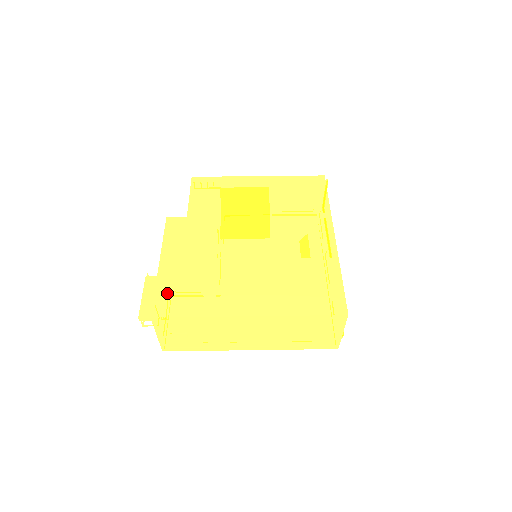
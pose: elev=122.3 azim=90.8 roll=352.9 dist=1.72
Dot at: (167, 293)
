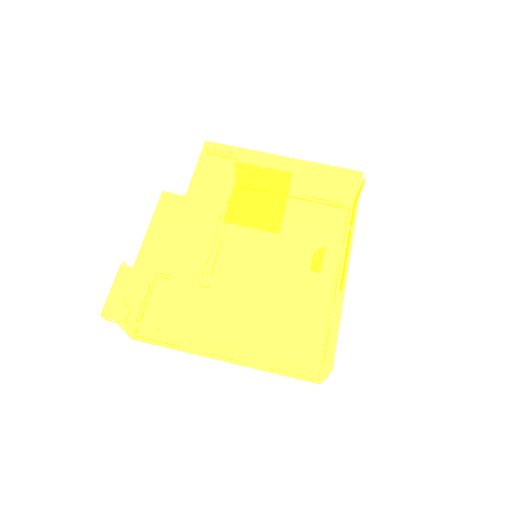
Dot at: (138, 292)
